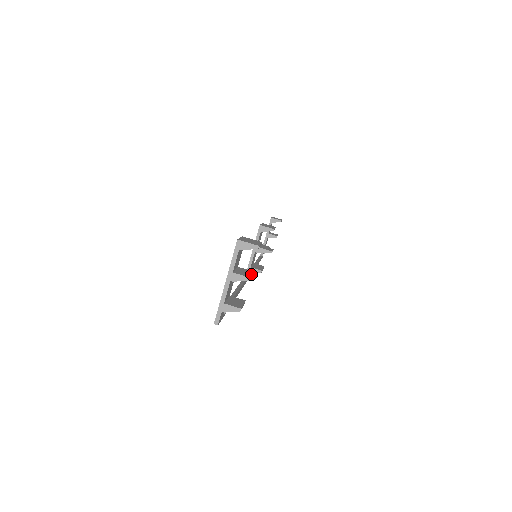
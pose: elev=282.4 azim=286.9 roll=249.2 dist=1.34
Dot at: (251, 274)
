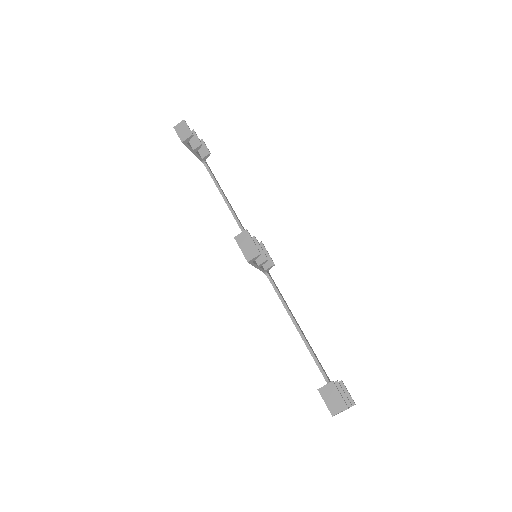
Dot at: (344, 394)
